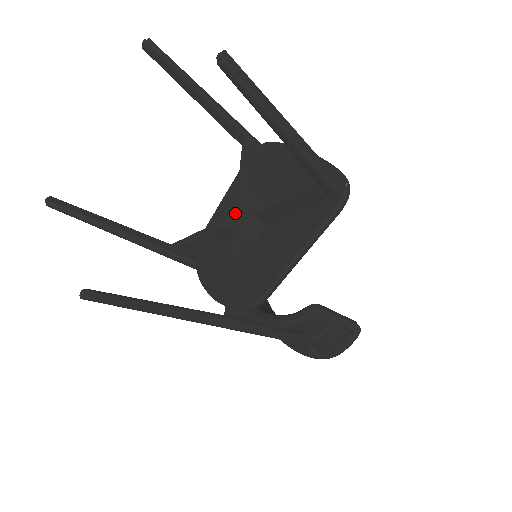
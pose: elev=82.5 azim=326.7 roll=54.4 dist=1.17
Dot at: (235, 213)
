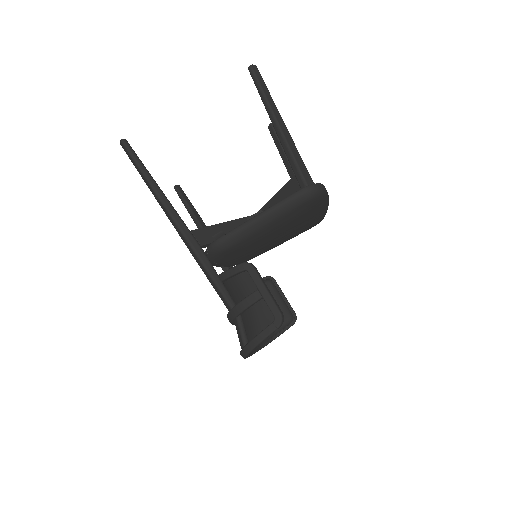
Dot at: occluded
